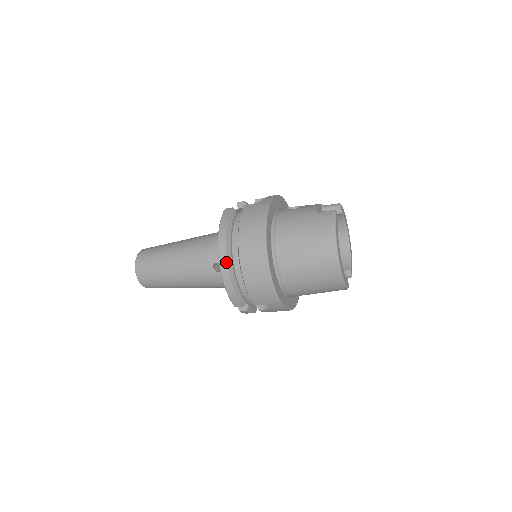
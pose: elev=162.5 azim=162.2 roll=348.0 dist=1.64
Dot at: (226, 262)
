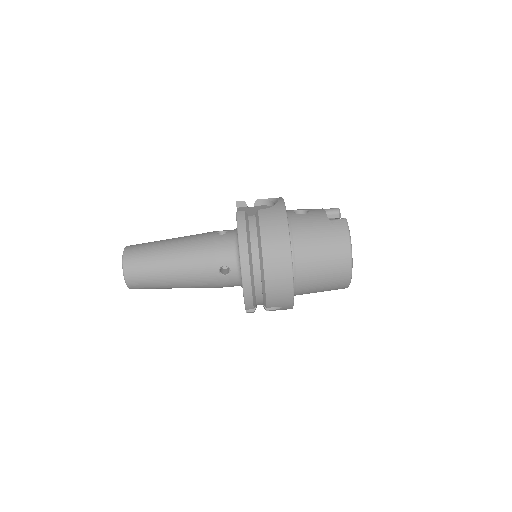
Dot at: (249, 269)
